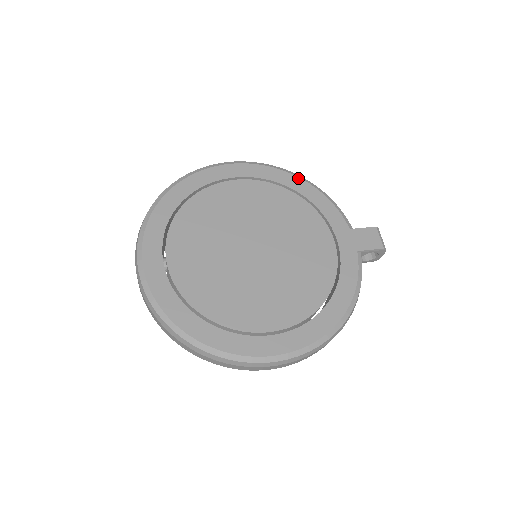
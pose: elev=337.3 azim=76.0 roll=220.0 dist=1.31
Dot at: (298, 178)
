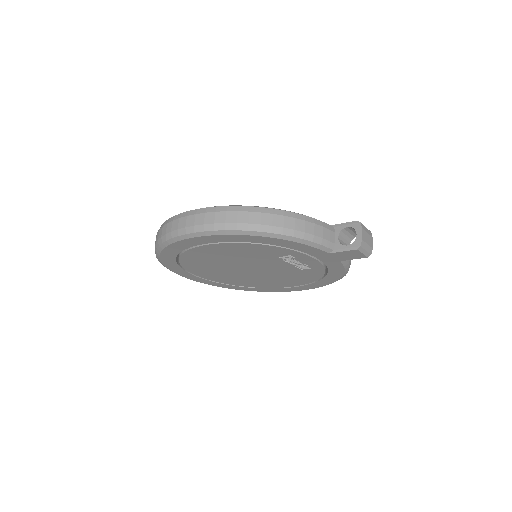
Dot at: occluded
